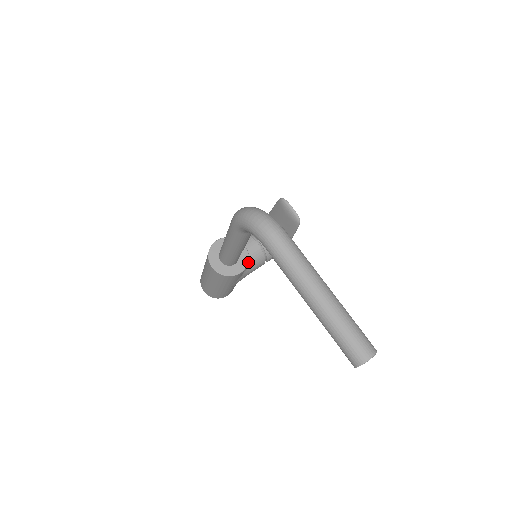
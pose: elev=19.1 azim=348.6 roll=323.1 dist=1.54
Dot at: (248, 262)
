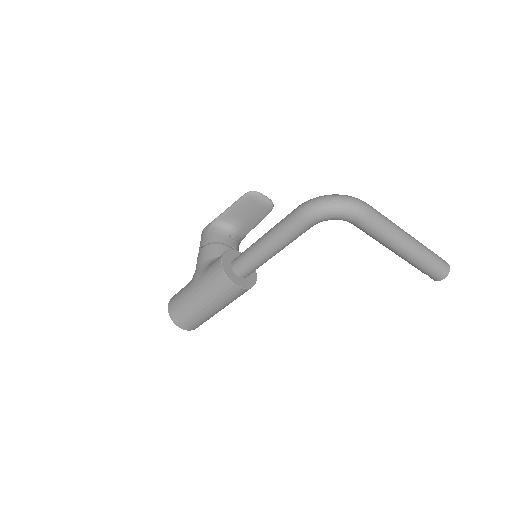
Dot at: occluded
